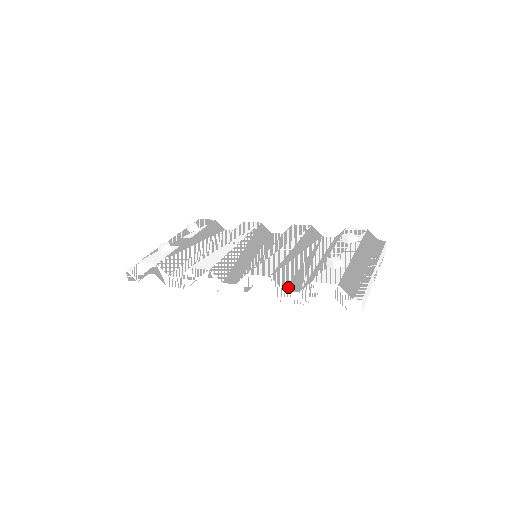
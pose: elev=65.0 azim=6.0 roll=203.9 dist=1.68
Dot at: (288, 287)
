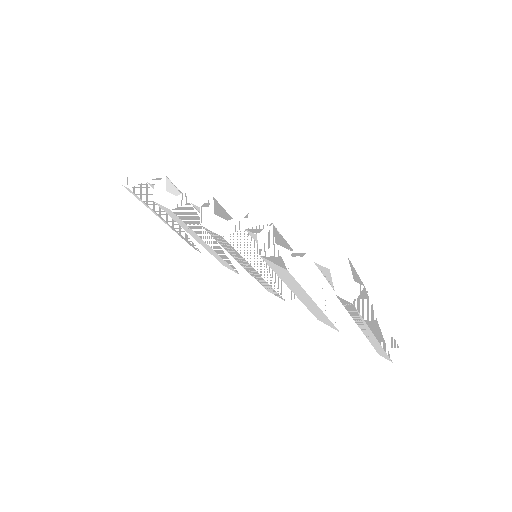
Dot at: occluded
